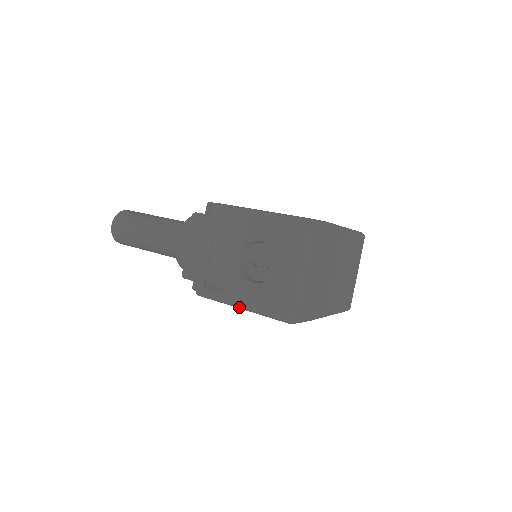
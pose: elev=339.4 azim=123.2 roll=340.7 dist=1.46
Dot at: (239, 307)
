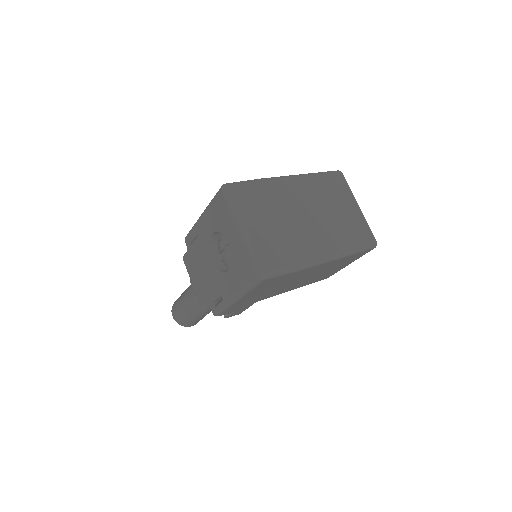
Dot at: (235, 300)
